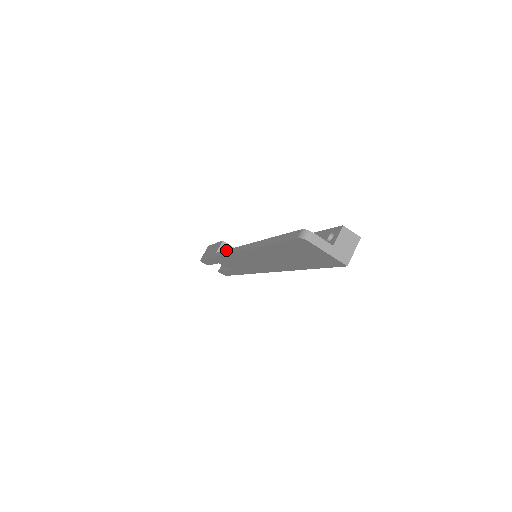
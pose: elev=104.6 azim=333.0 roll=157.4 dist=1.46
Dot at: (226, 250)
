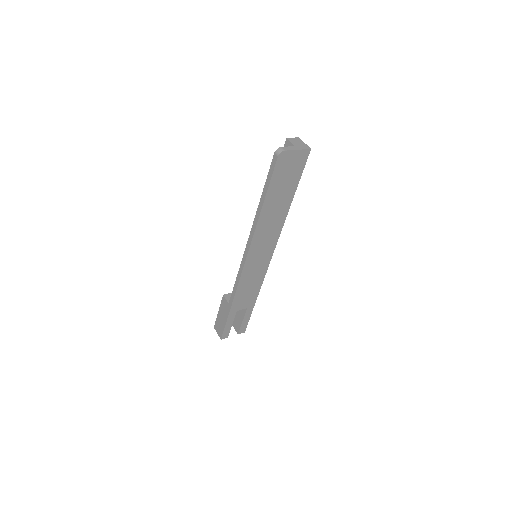
Dot at: (235, 281)
